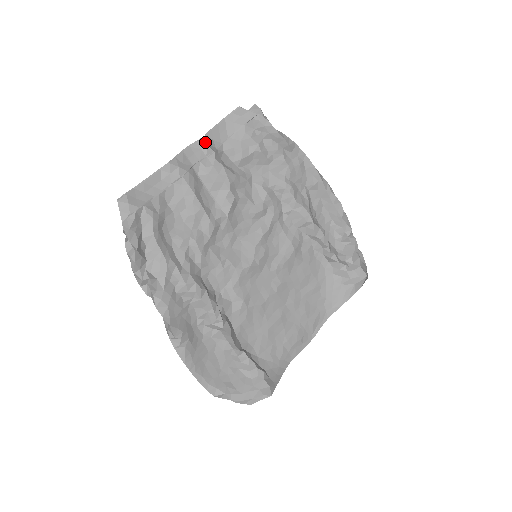
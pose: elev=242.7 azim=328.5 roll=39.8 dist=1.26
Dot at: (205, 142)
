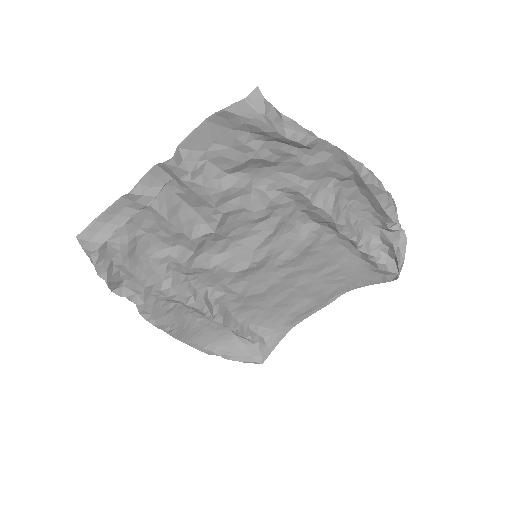
Dot at: (175, 164)
